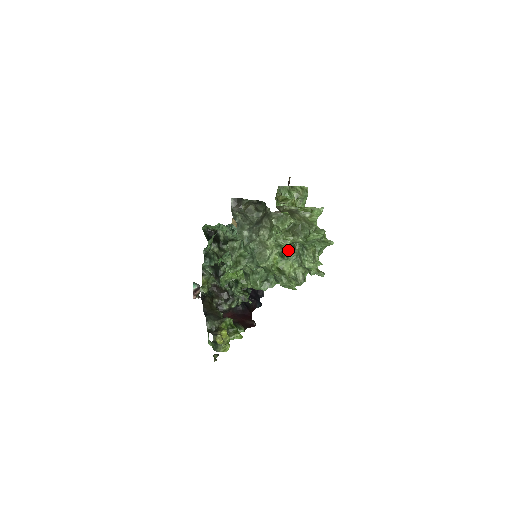
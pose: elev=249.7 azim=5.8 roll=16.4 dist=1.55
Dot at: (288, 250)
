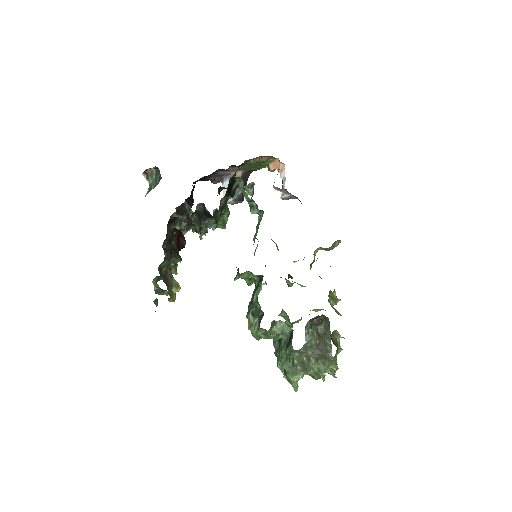
Dot at: occluded
